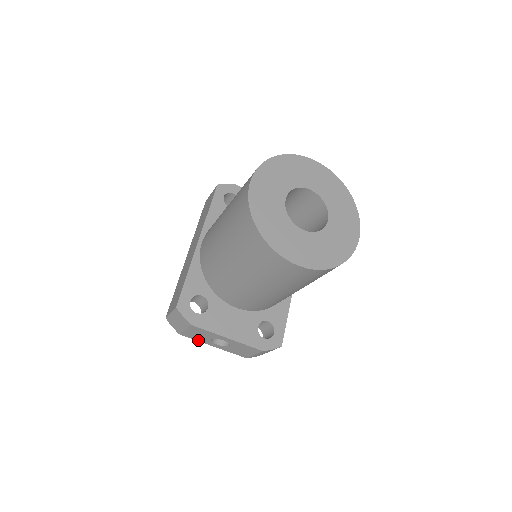
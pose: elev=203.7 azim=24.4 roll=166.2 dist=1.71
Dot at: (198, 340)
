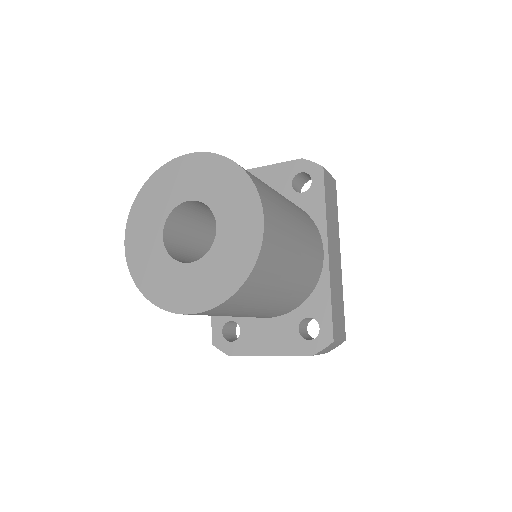
Dot at: occluded
